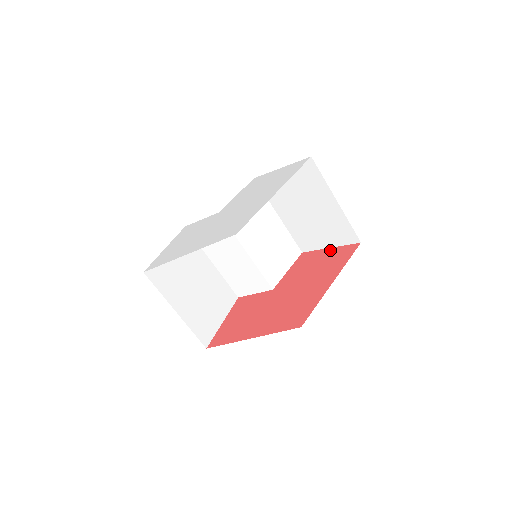
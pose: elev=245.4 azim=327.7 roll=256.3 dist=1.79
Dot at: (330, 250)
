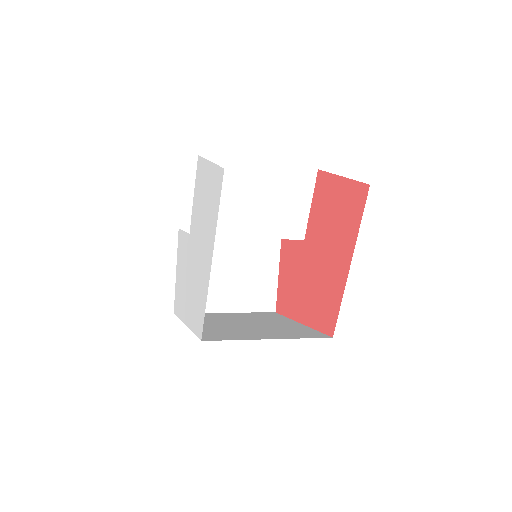
Dot at: (341, 184)
